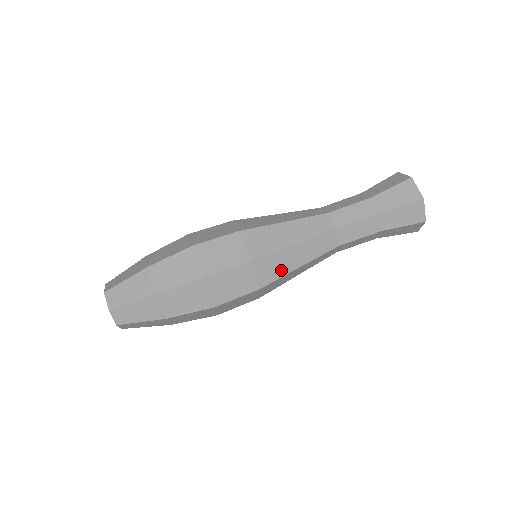
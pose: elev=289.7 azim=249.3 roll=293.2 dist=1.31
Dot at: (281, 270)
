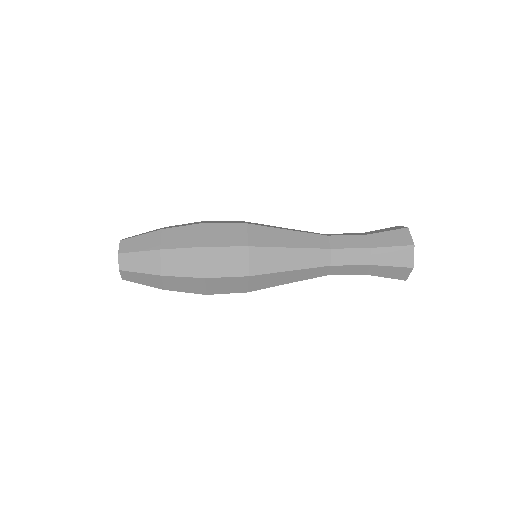
Dot at: (273, 266)
